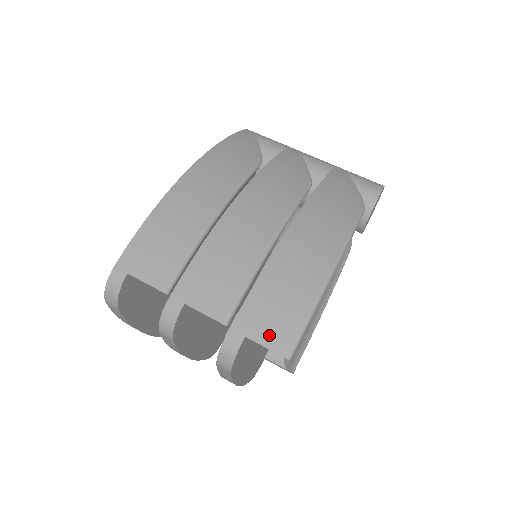
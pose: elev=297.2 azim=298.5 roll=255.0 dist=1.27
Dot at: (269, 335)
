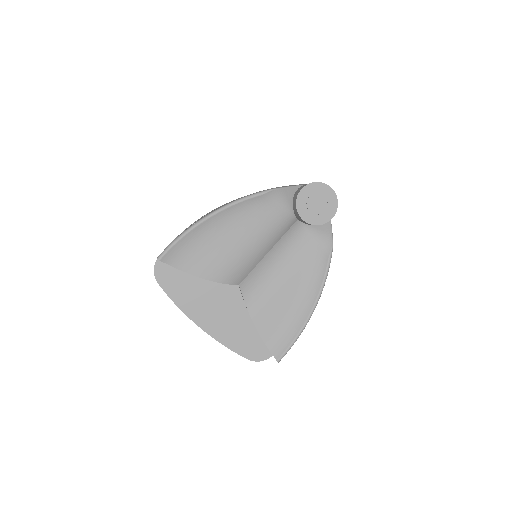
Dot at: occluded
